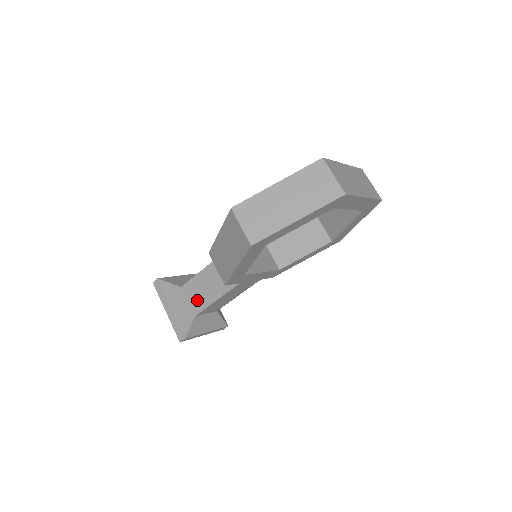
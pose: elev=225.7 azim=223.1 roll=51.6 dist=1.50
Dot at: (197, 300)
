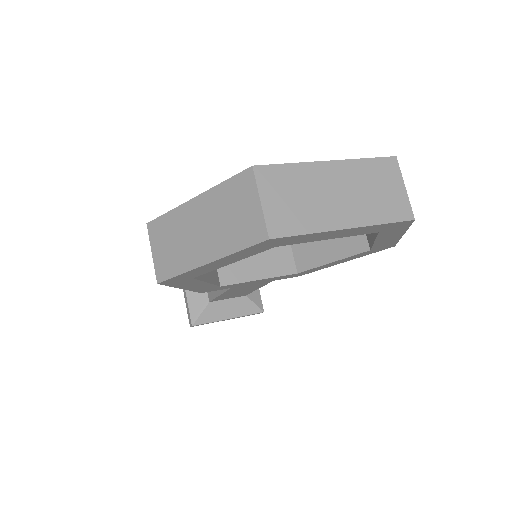
Dot at: occluded
